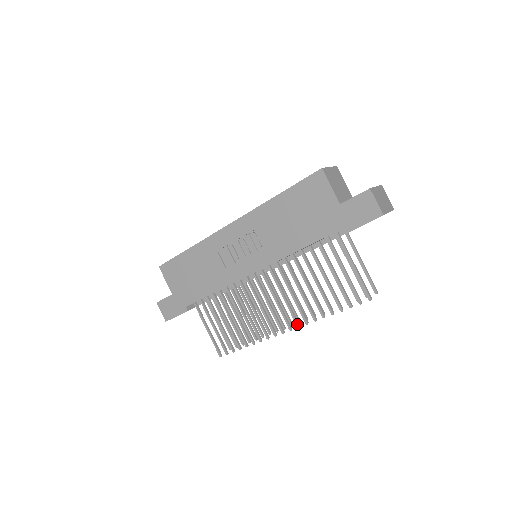
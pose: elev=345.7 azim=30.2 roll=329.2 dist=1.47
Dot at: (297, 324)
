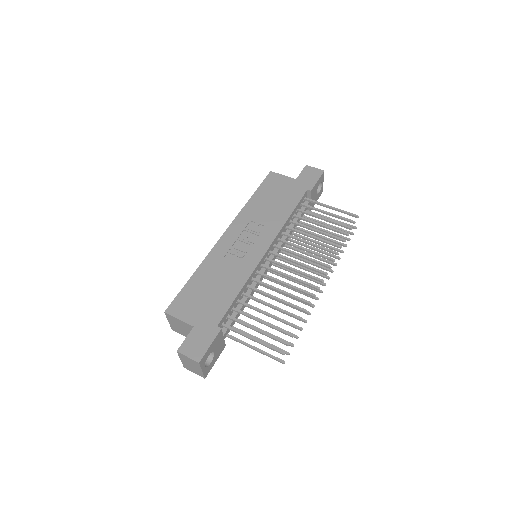
Dot at: (328, 265)
